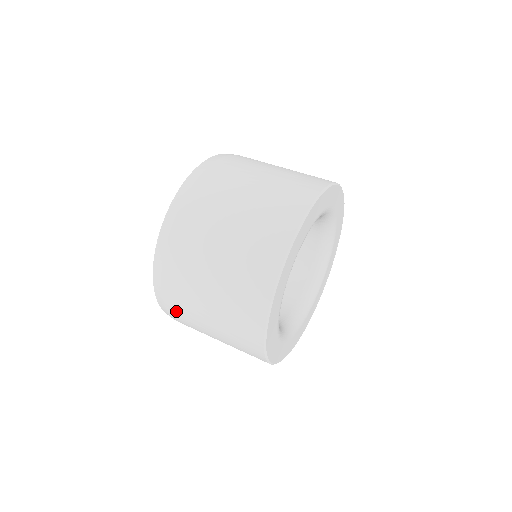
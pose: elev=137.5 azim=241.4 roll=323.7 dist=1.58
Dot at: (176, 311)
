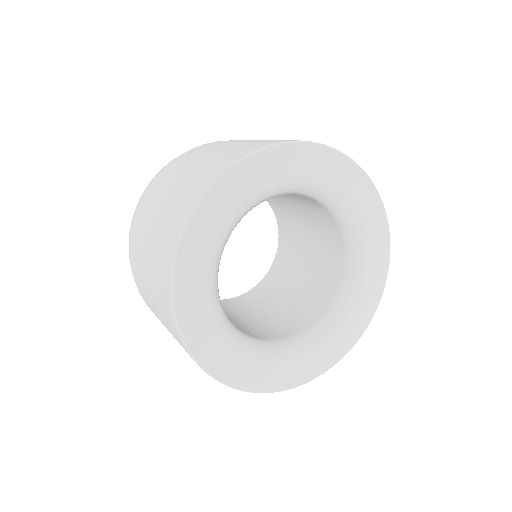
Dot at: (152, 190)
